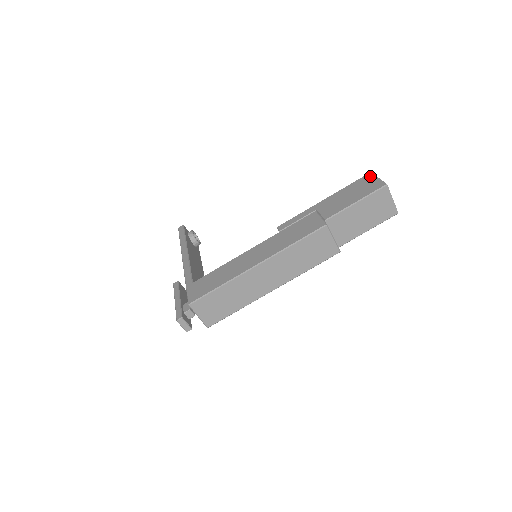
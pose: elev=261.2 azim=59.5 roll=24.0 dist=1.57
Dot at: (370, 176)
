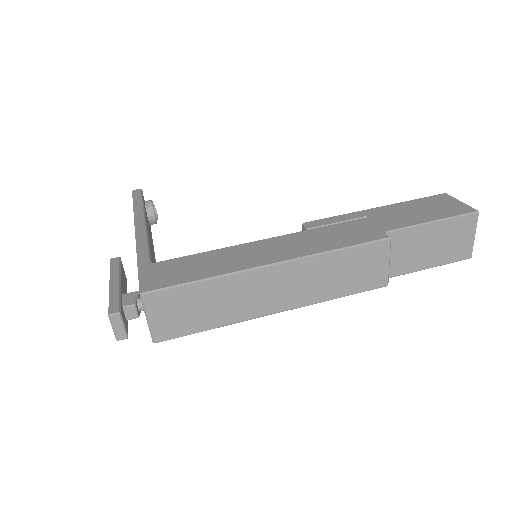
Dot at: (446, 197)
